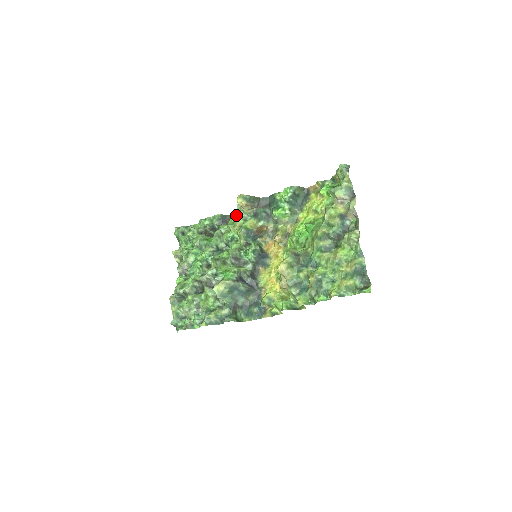
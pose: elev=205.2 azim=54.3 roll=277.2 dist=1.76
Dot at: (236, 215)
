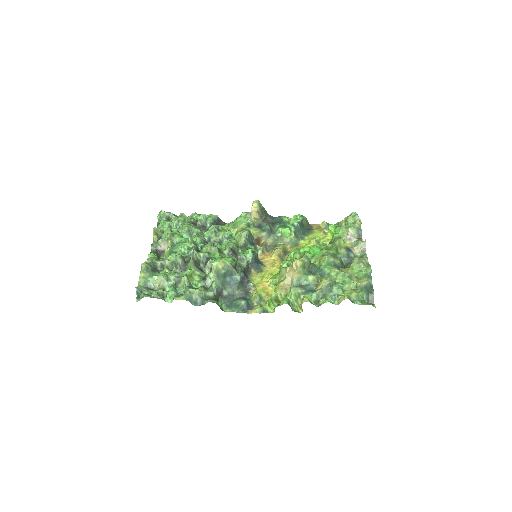
Dot at: (237, 221)
